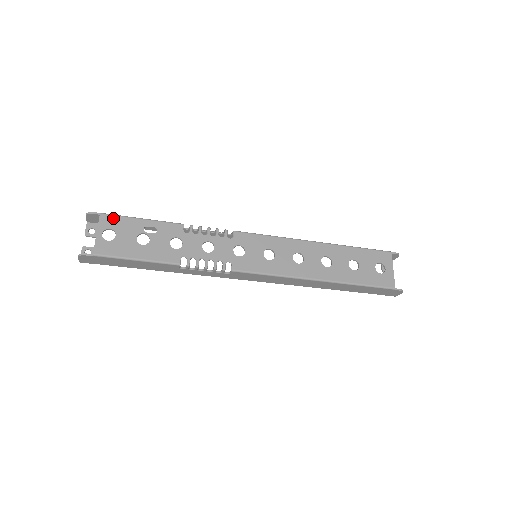
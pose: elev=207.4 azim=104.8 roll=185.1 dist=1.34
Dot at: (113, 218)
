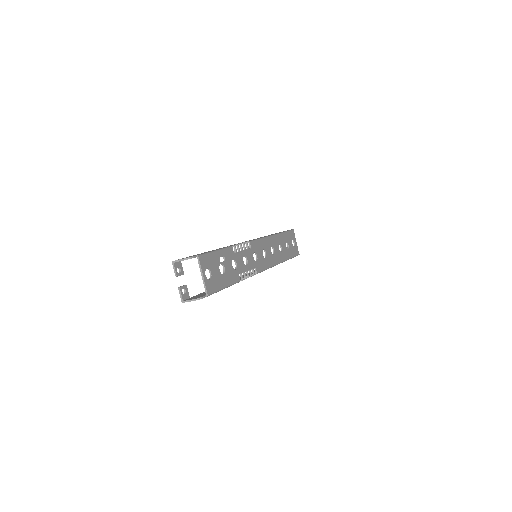
Dot at: (205, 257)
